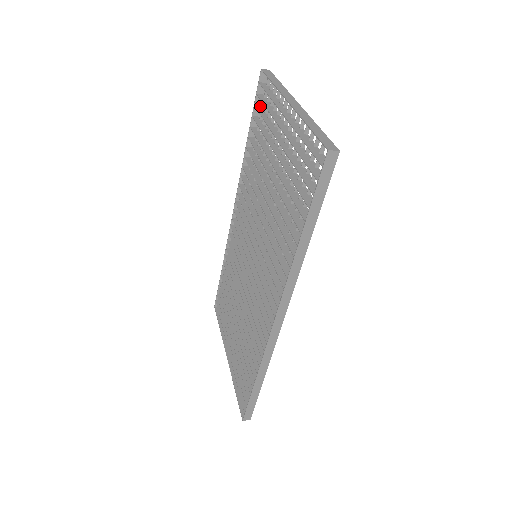
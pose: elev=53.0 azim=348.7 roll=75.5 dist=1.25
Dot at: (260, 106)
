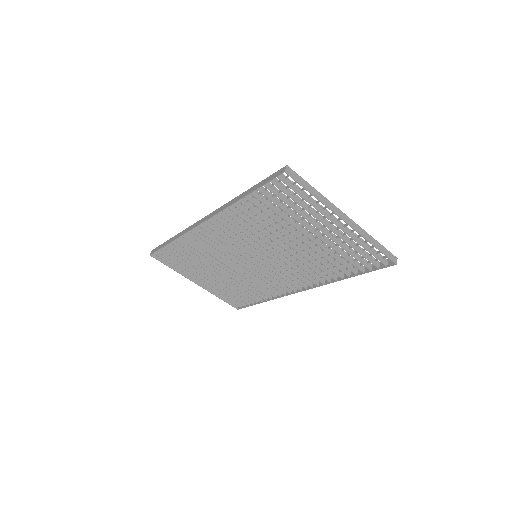
Dot at: (266, 183)
